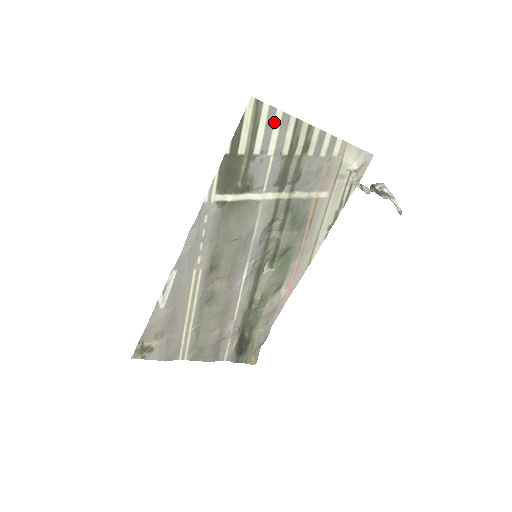
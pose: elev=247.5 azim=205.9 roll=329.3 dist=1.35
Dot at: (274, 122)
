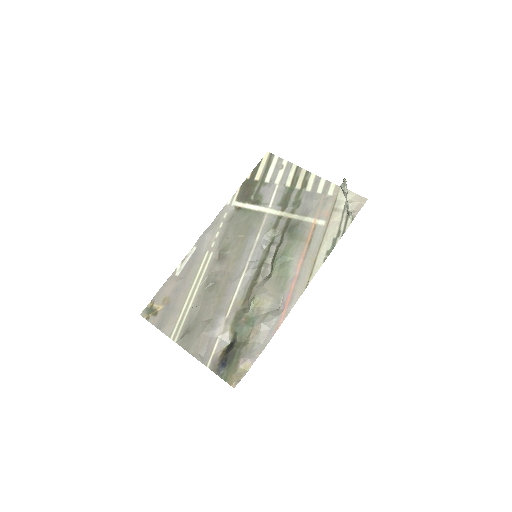
Dot at: (281, 166)
